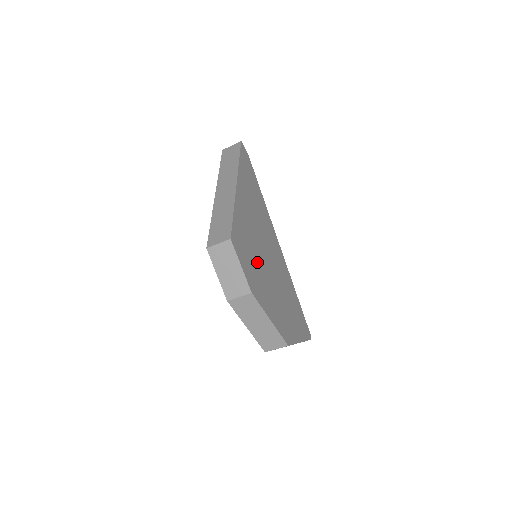
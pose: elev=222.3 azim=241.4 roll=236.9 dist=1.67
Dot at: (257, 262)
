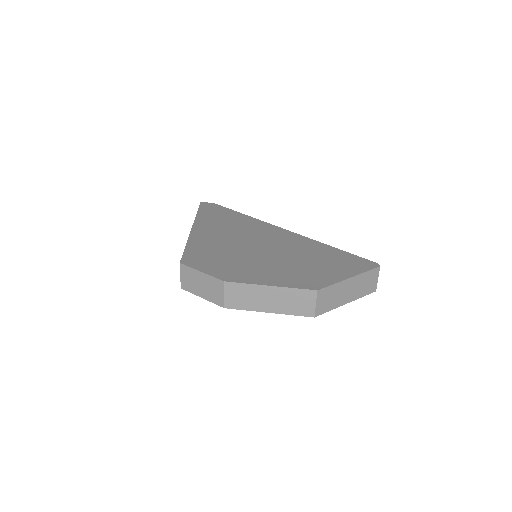
Dot at: (236, 258)
